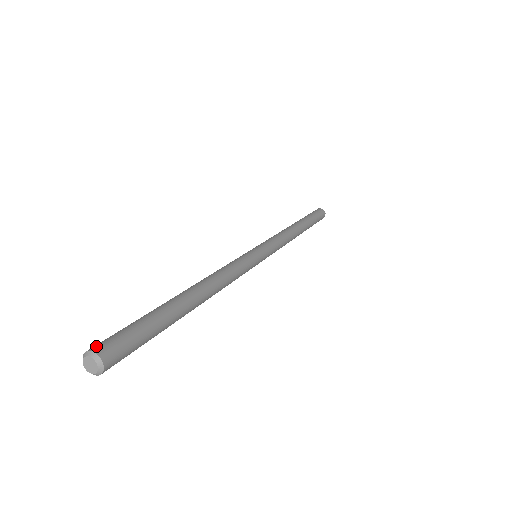
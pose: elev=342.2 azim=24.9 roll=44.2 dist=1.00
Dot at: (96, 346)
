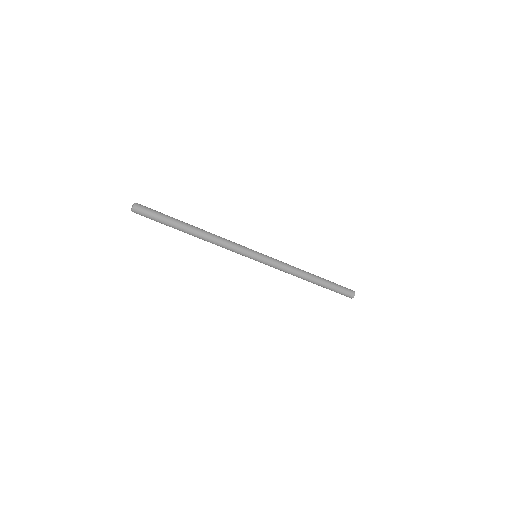
Dot at: (139, 204)
